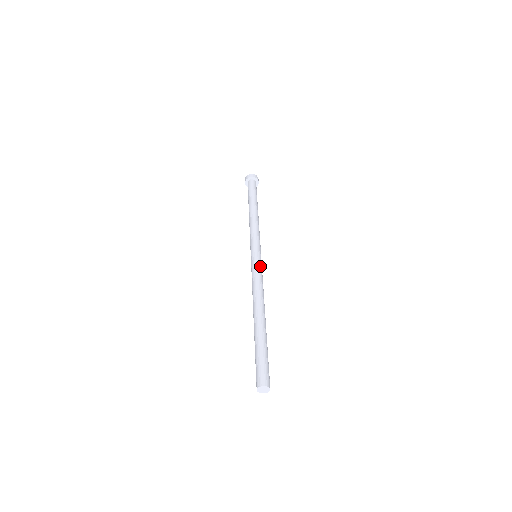
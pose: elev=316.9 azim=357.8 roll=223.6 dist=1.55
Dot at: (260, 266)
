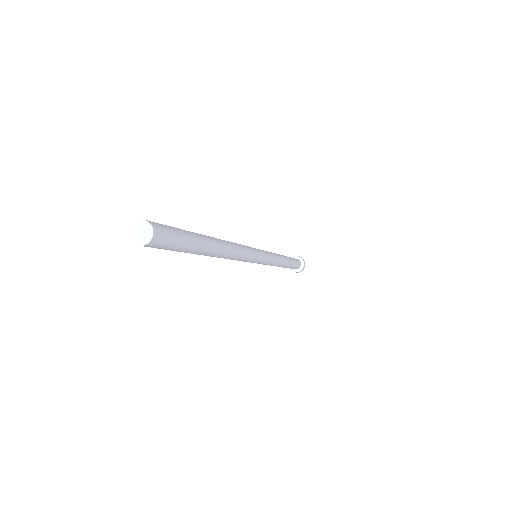
Dot at: (252, 248)
